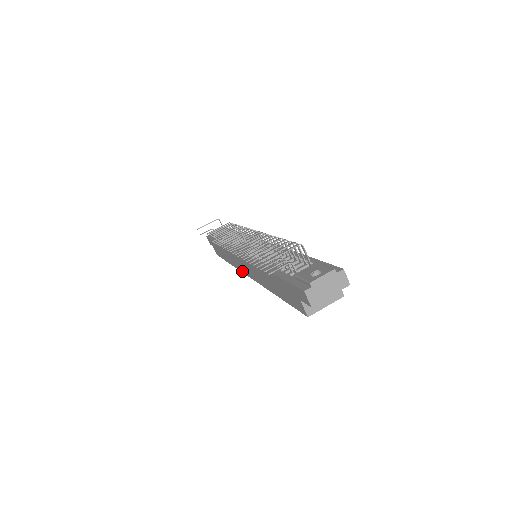
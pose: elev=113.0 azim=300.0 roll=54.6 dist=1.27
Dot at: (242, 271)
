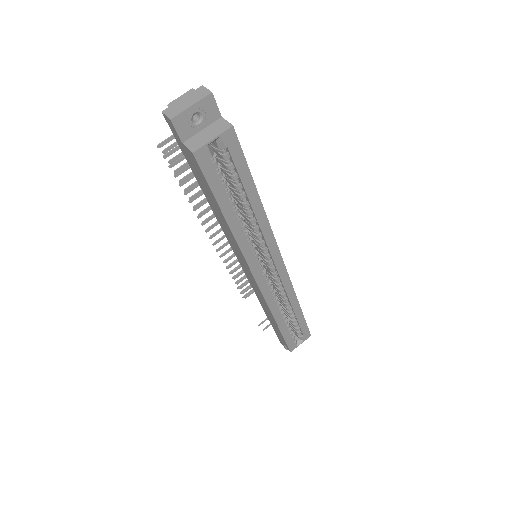
Dot at: (260, 293)
